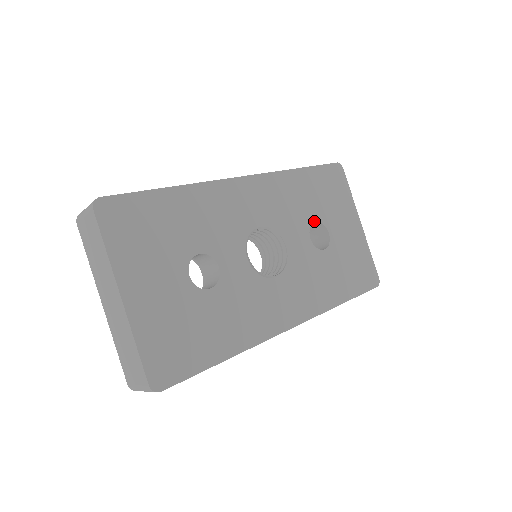
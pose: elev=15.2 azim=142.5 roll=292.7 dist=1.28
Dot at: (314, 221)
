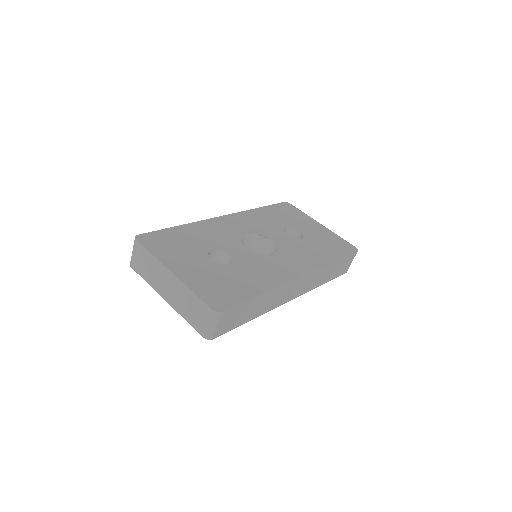
Dot at: (285, 228)
